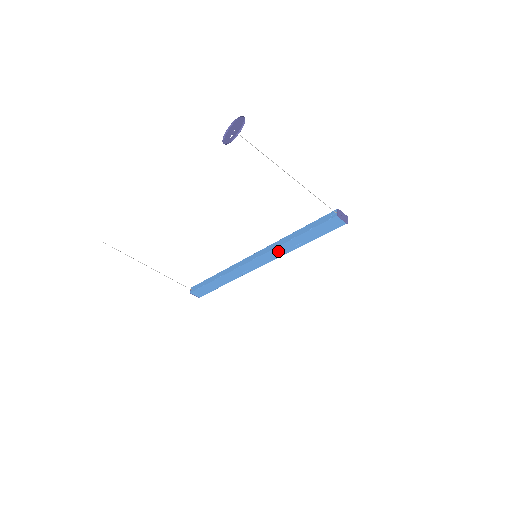
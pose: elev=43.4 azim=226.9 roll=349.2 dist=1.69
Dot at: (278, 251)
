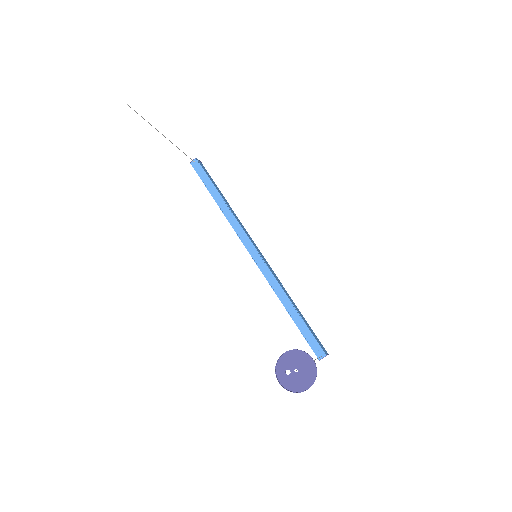
Dot at: occluded
